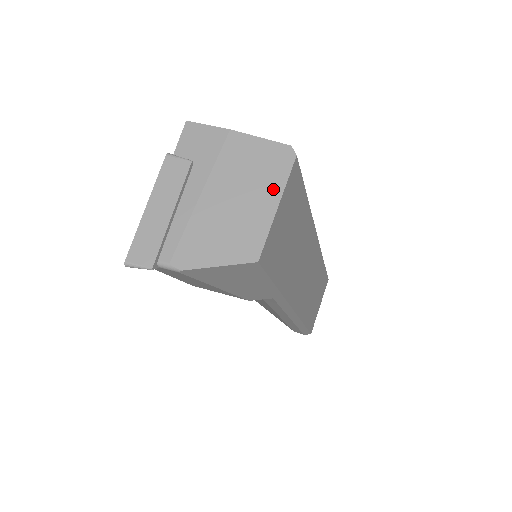
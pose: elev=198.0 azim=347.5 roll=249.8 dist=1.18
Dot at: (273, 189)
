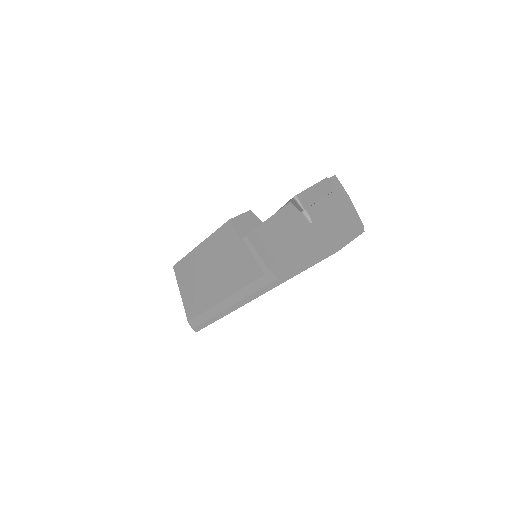
Dot at: (353, 233)
